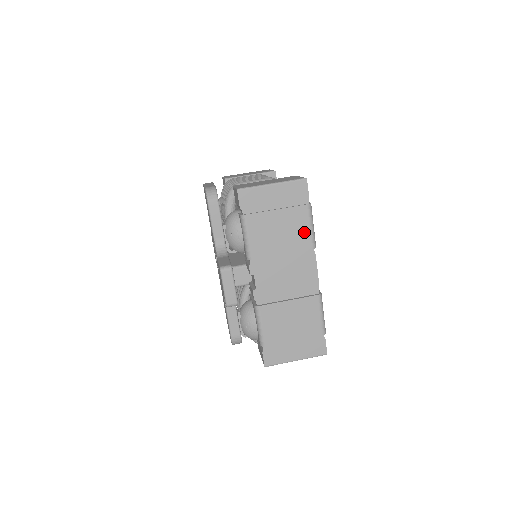
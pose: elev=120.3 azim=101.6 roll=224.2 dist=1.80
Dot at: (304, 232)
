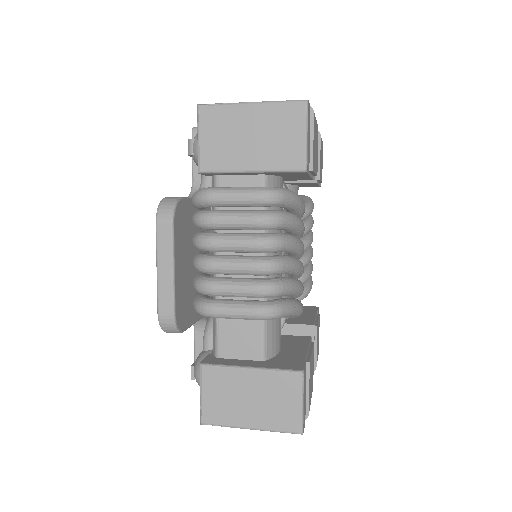
Dot at: occluded
